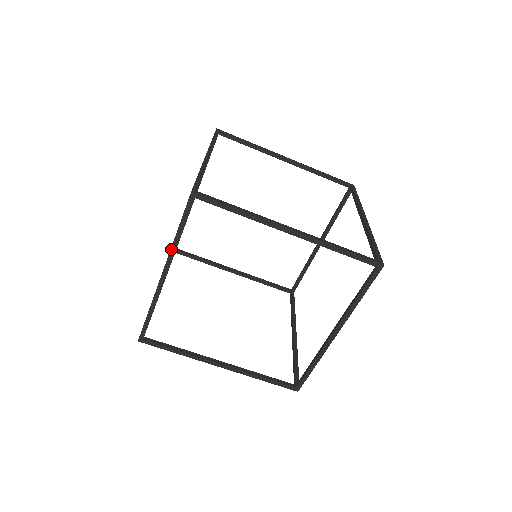
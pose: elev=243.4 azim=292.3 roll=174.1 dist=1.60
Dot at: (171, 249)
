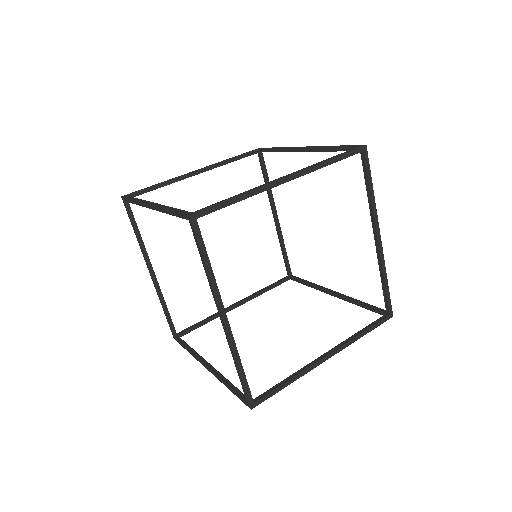
Dot at: (316, 165)
